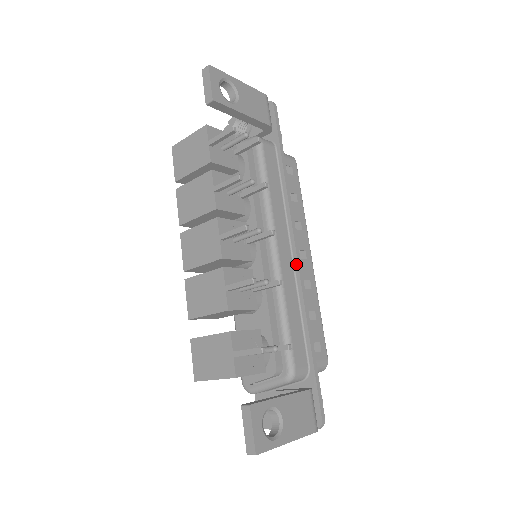
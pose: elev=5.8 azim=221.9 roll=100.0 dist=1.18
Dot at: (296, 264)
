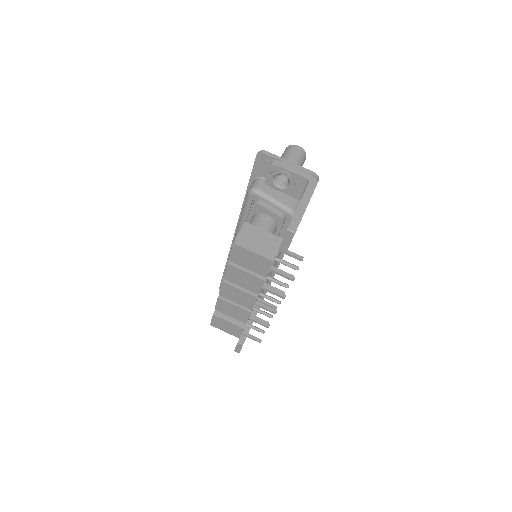
Dot at: occluded
